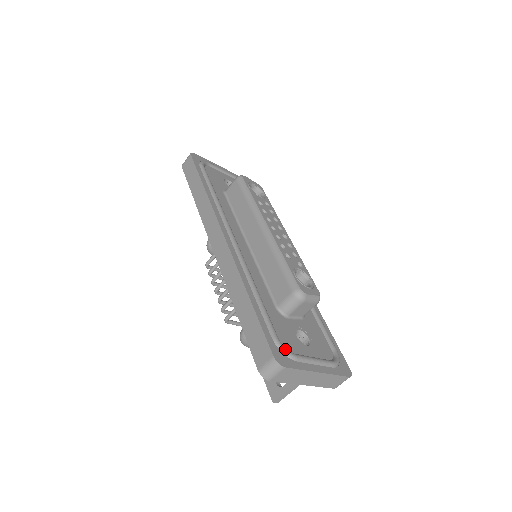
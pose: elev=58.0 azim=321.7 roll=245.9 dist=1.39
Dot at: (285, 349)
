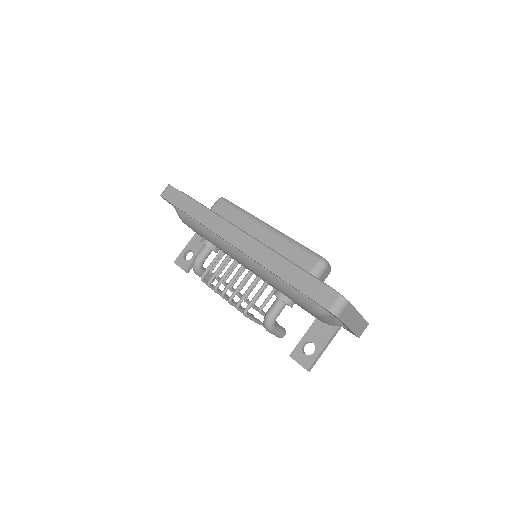
Dot at: (339, 293)
